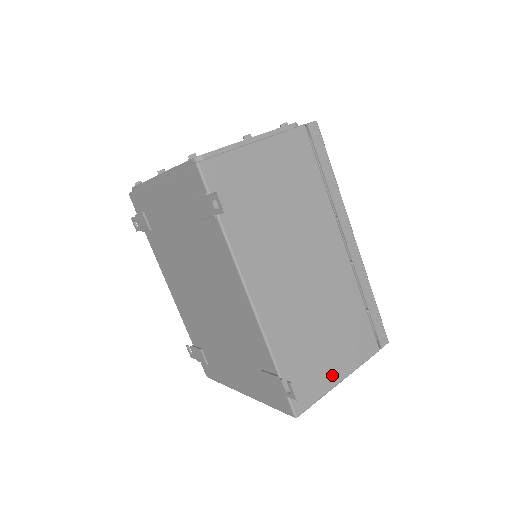
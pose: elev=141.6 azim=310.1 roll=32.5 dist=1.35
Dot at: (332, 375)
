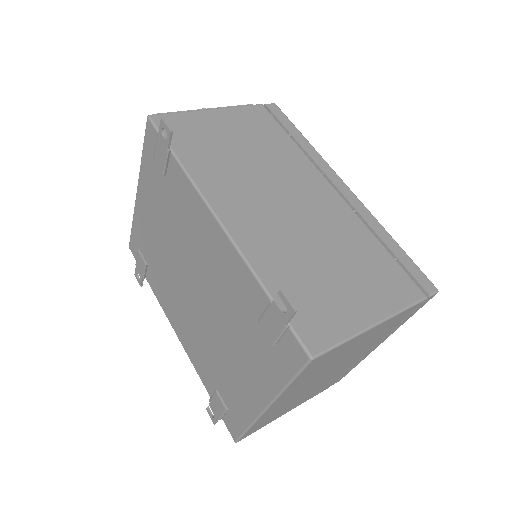
Dot at: (358, 314)
